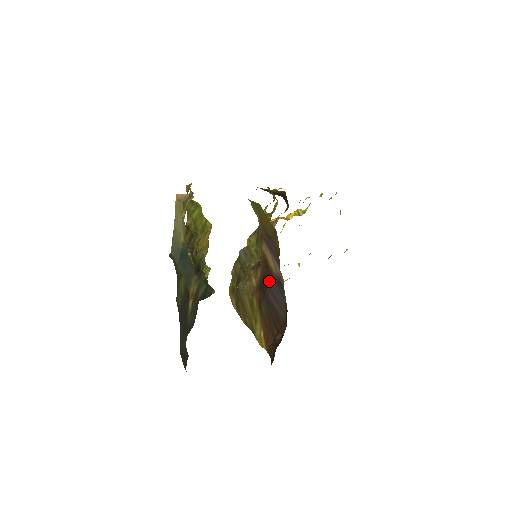
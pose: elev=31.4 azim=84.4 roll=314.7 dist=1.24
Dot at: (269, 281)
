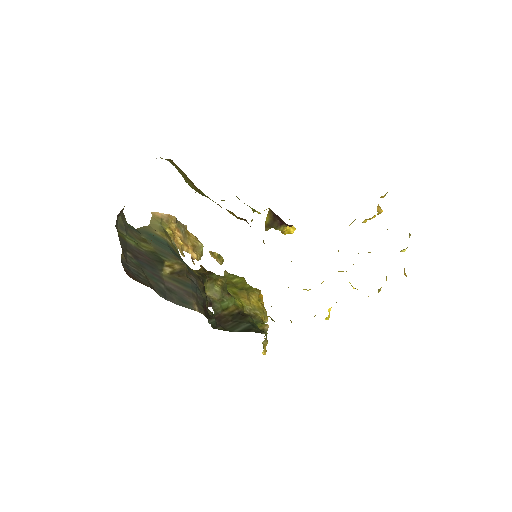
Dot at: occluded
